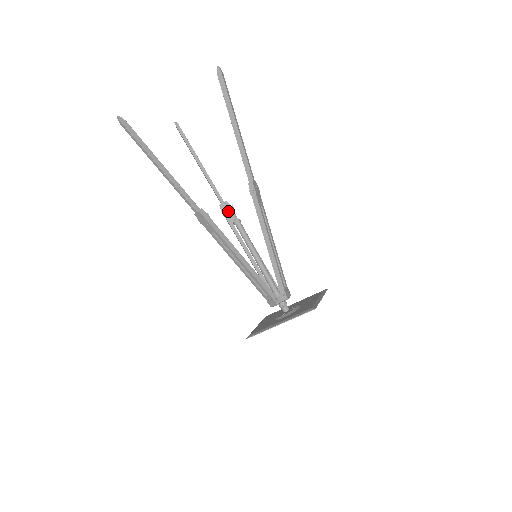
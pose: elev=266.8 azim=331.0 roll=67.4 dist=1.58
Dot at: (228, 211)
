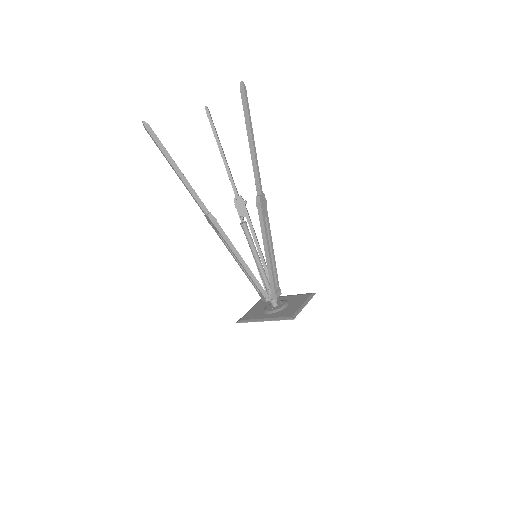
Dot at: (241, 206)
